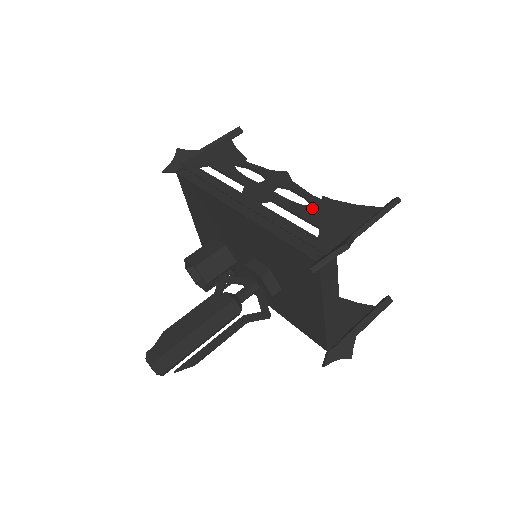
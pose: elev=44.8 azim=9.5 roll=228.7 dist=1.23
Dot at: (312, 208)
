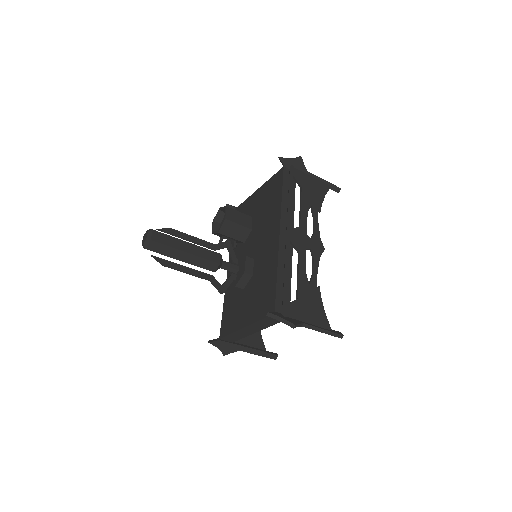
Dot at: (308, 285)
